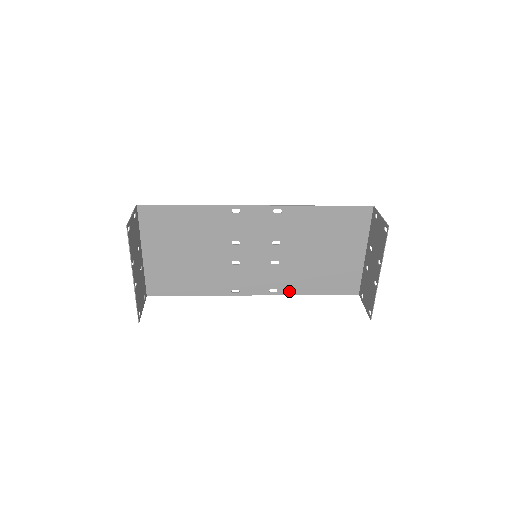
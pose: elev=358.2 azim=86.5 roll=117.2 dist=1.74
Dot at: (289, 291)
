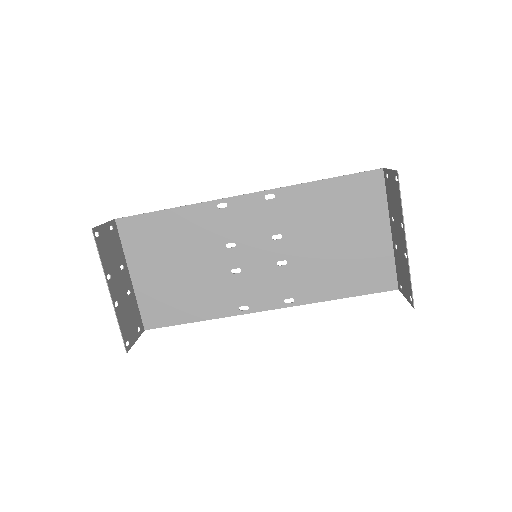
Dot at: (308, 298)
